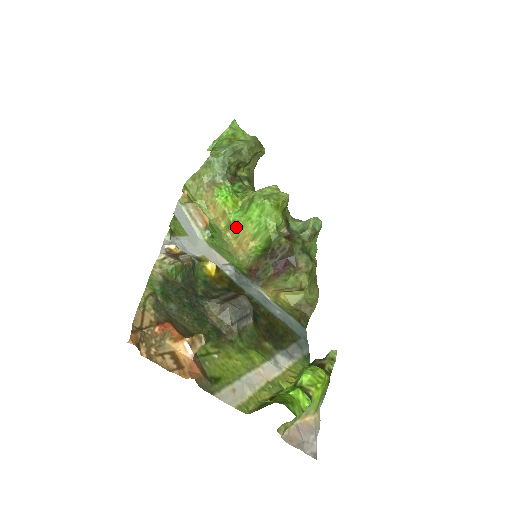
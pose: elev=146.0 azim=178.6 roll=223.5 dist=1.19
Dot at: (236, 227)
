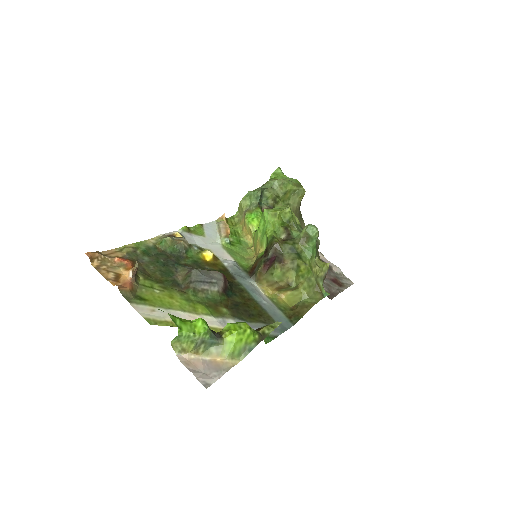
Dot at: (255, 240)
